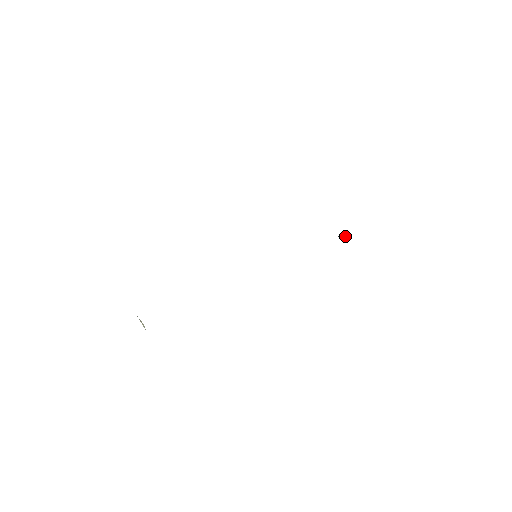
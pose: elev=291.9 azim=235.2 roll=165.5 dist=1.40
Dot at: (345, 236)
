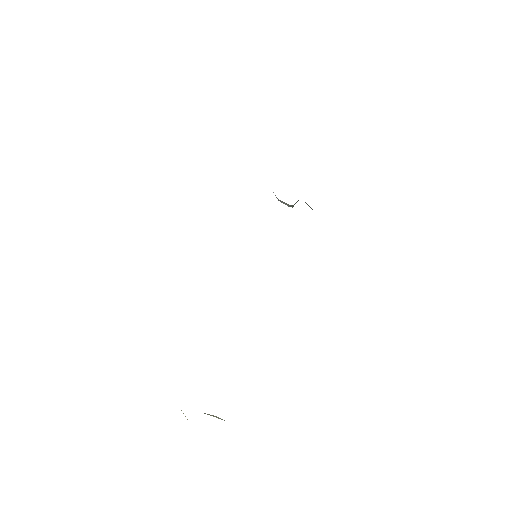
Dot at: occluded
